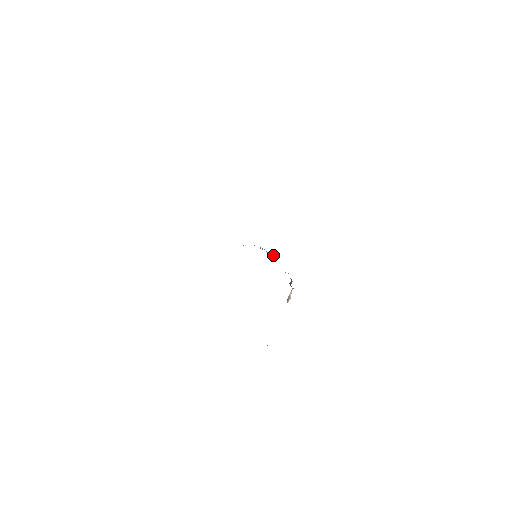
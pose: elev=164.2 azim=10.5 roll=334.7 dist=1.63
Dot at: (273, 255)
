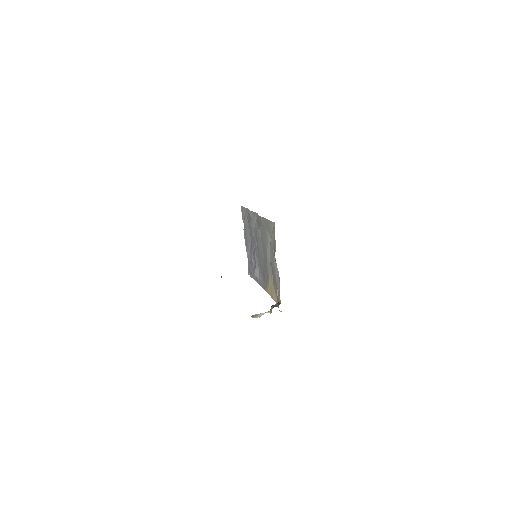
Dot at: (258, 275)
